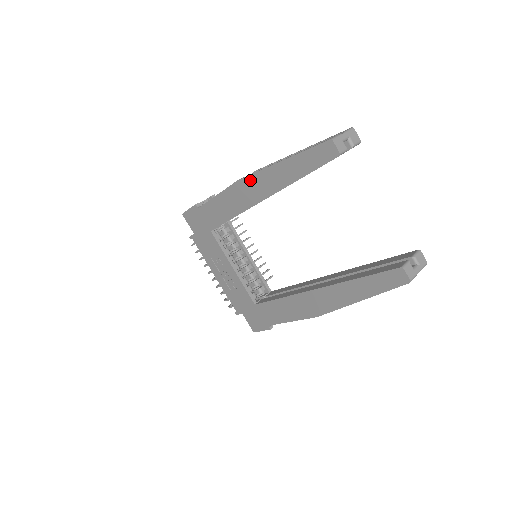
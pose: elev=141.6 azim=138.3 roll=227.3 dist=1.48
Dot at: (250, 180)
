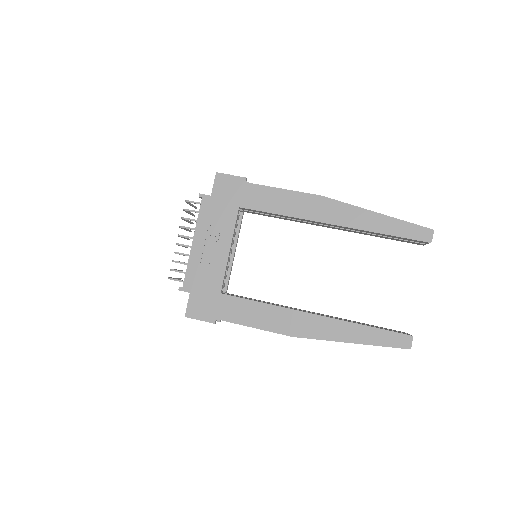
Dot at: (335, 204)
